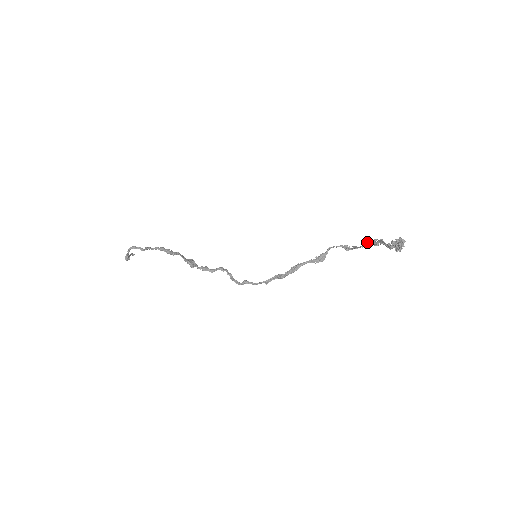
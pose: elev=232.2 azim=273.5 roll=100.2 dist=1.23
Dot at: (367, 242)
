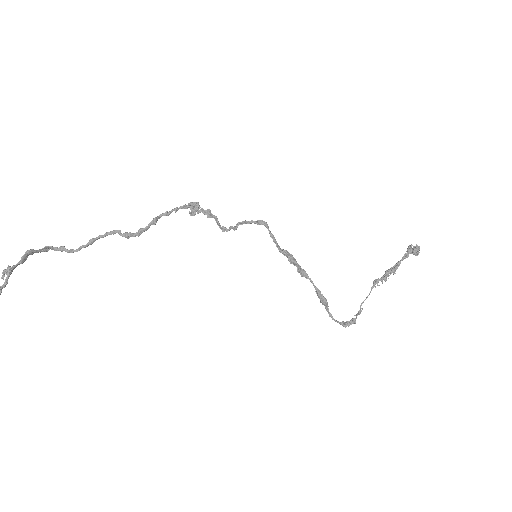
Dot at: occluded
